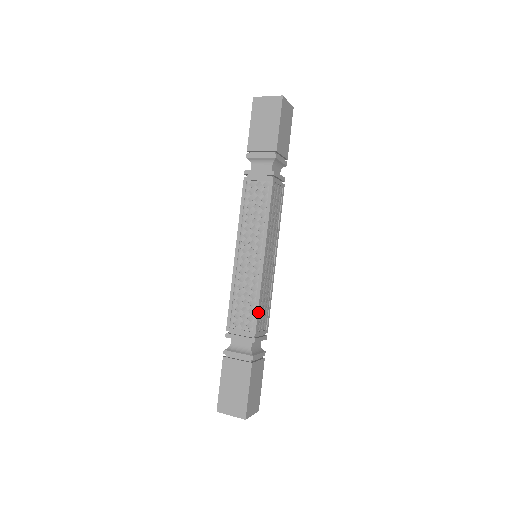
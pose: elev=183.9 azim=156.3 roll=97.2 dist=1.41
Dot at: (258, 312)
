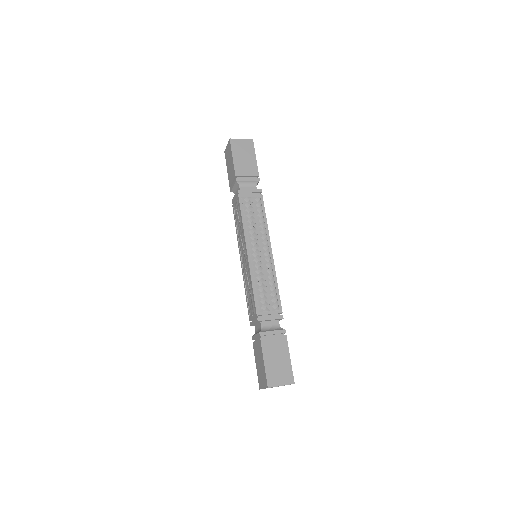
Dot at: occluded
